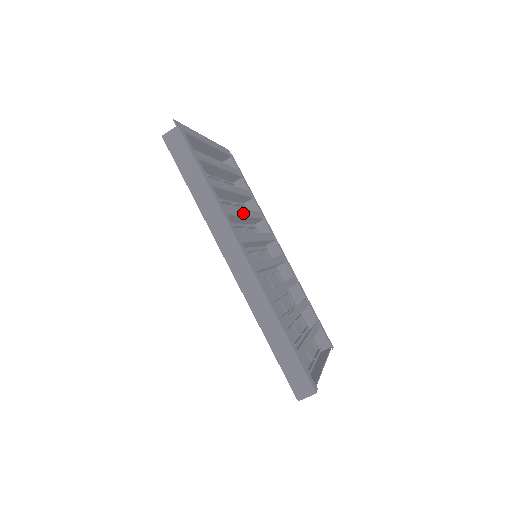
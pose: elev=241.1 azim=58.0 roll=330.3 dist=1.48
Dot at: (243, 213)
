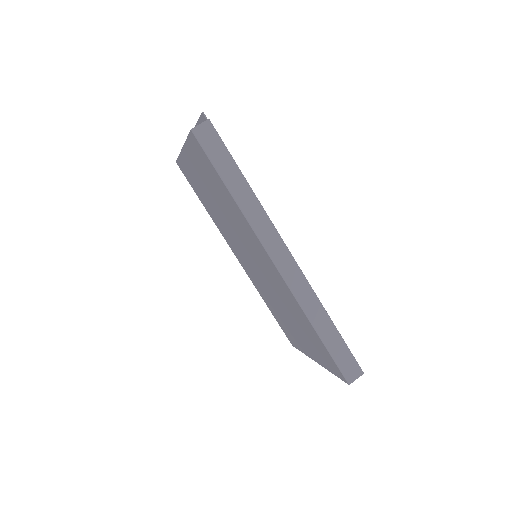
Dot at: occluded
